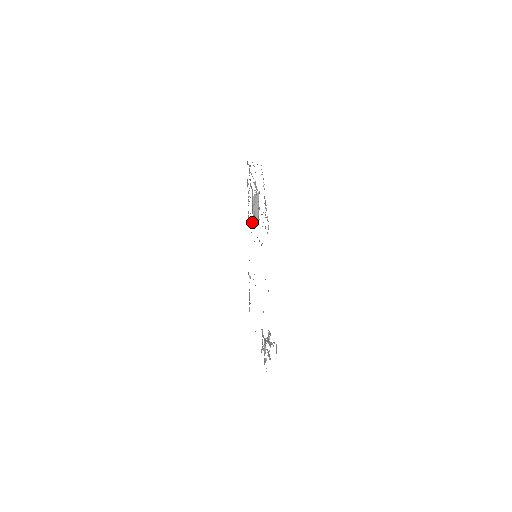
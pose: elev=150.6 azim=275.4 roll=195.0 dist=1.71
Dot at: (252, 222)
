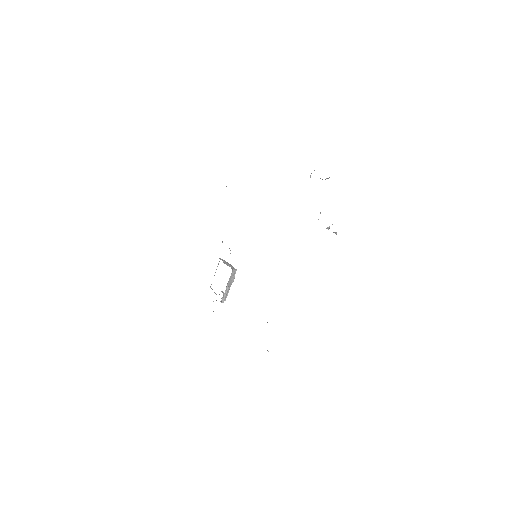
Dot at: (232, 269)
